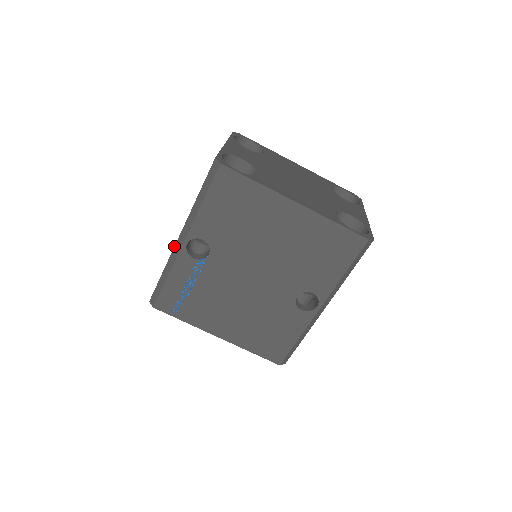
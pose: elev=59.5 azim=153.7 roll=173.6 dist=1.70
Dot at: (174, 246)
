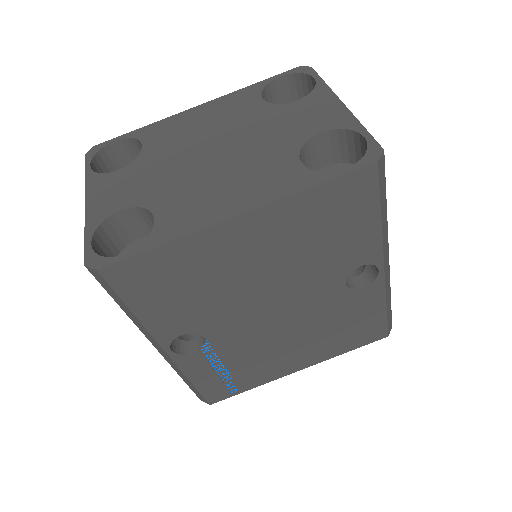
Dot at: occluded
